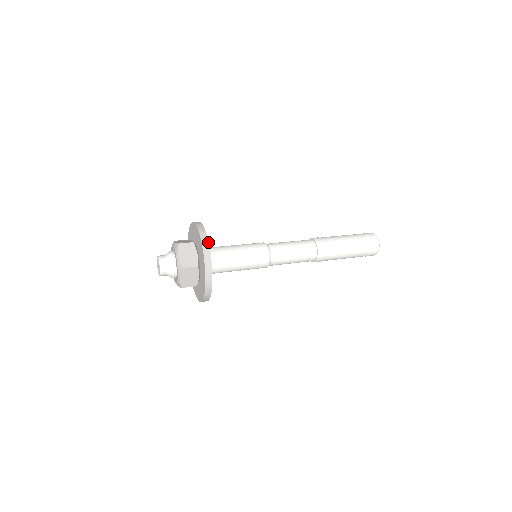
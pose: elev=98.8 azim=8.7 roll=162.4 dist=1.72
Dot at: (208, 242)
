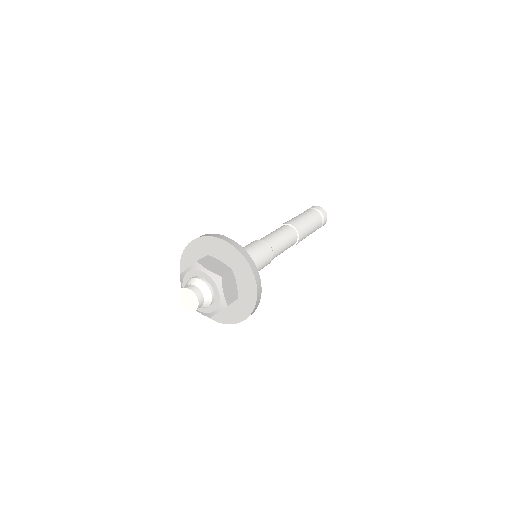
Dot at: (228, 238)
